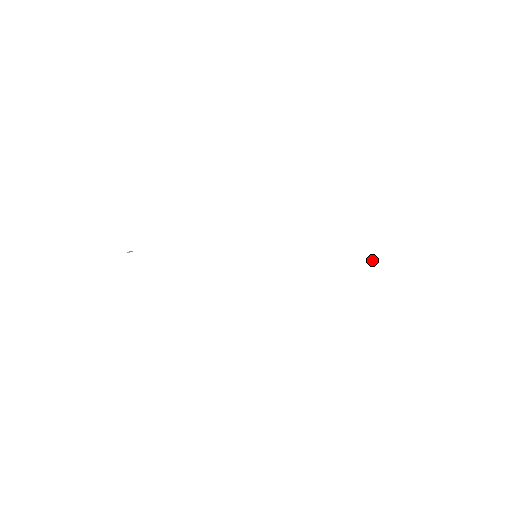
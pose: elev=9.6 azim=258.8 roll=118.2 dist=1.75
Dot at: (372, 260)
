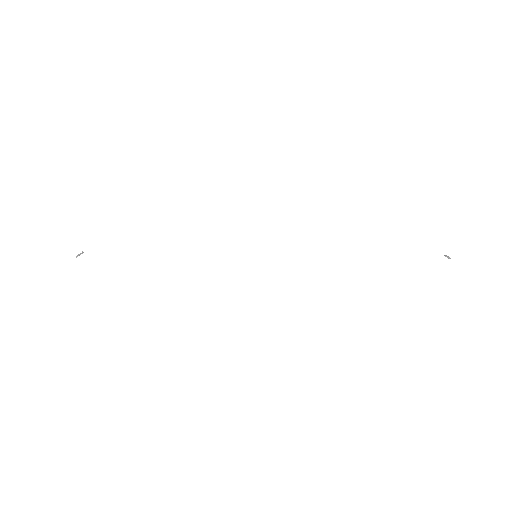
Dot at: (448, 258)
